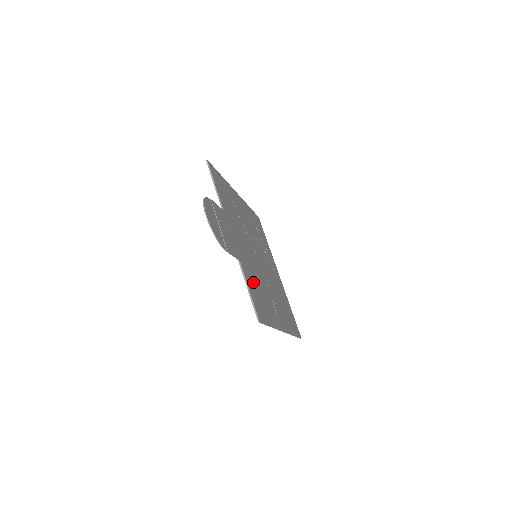
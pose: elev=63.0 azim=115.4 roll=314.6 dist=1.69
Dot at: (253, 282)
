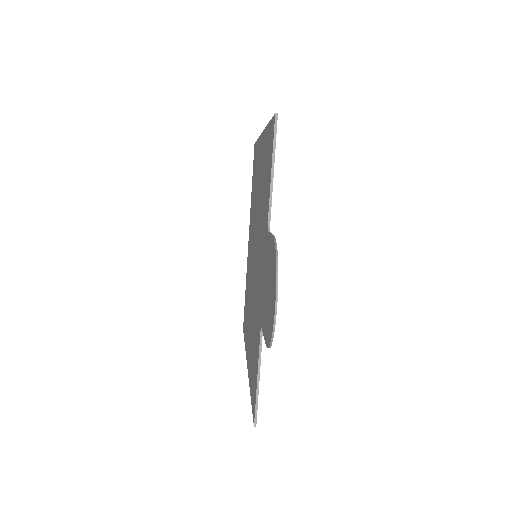
Dot at: occluded
